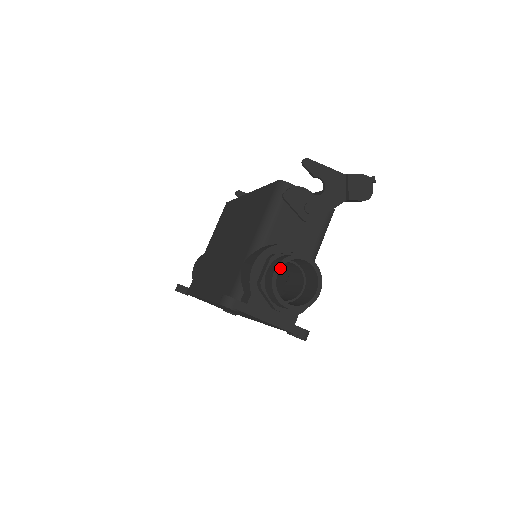
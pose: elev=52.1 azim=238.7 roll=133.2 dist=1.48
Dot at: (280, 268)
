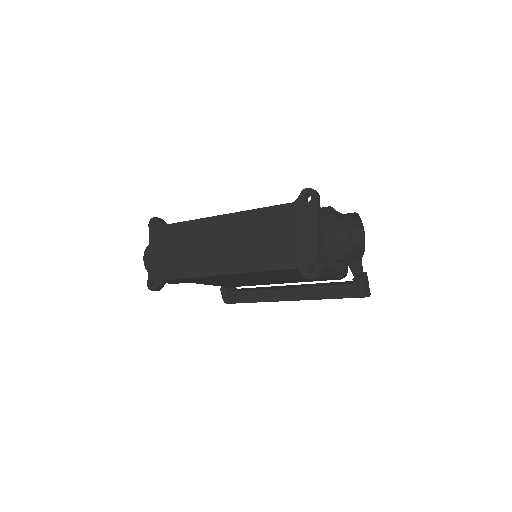
Dot at: (358, 217)
